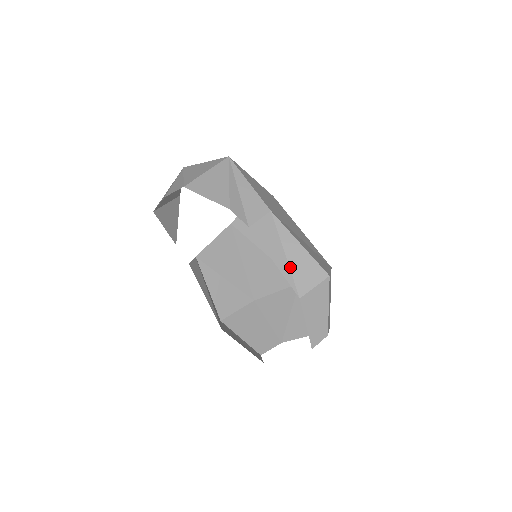
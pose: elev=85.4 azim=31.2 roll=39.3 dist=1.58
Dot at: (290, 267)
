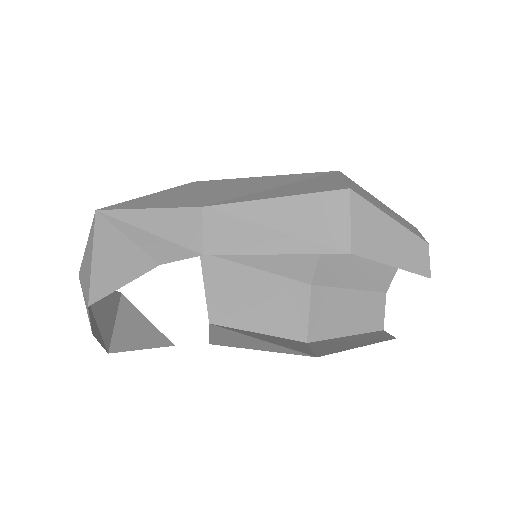
Dot at: (298, 236)
